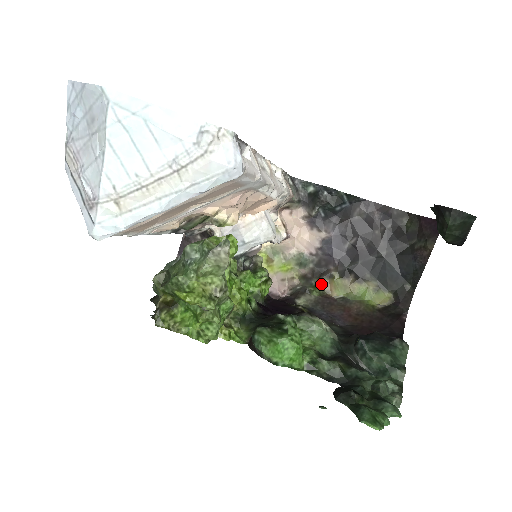
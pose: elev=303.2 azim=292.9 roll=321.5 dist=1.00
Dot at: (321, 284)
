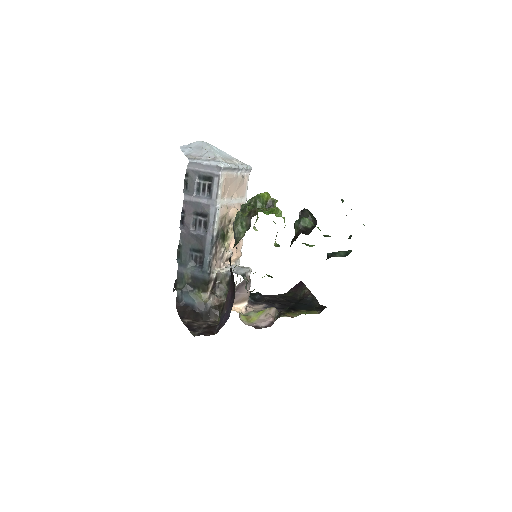
Dot at: (284, 316)
